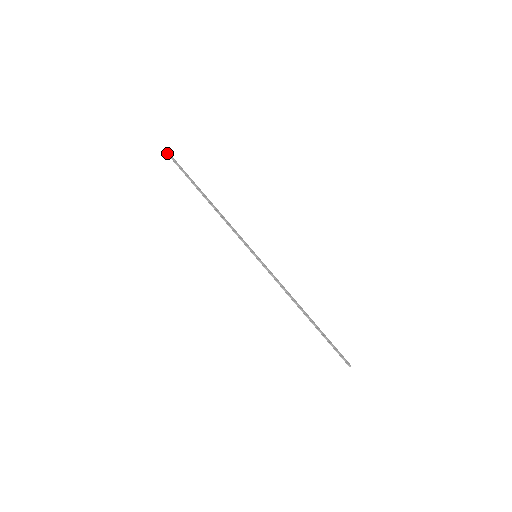
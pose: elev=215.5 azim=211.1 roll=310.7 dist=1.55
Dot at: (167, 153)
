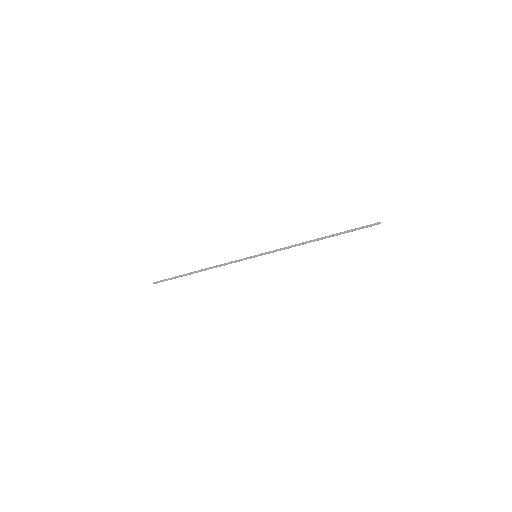
Dot at: occluded
